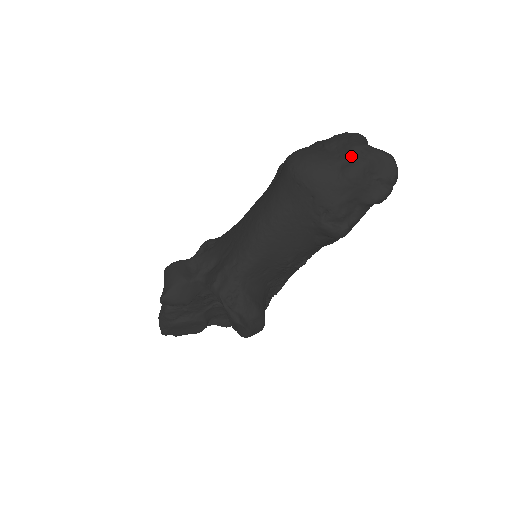
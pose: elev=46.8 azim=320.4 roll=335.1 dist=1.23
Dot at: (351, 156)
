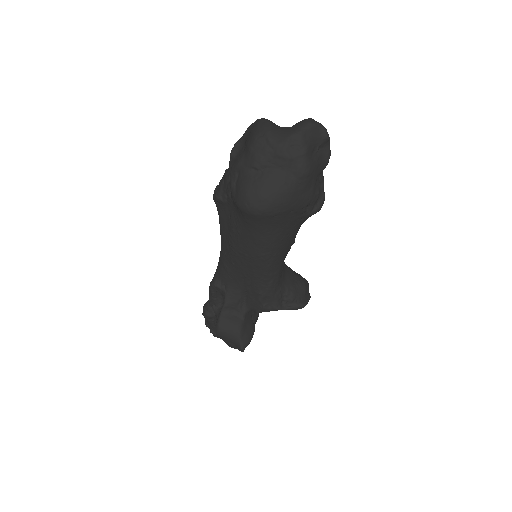
Dot at: (291, 160)
